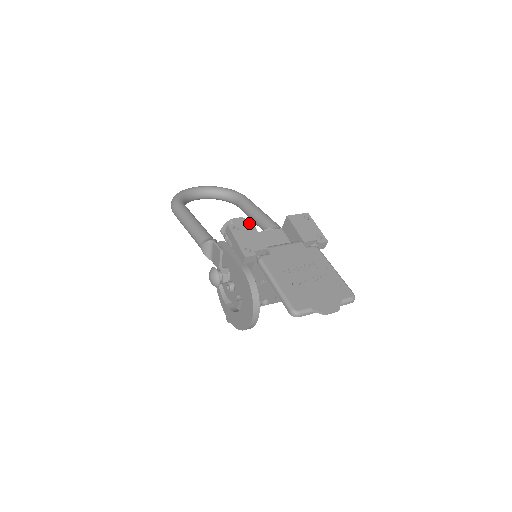
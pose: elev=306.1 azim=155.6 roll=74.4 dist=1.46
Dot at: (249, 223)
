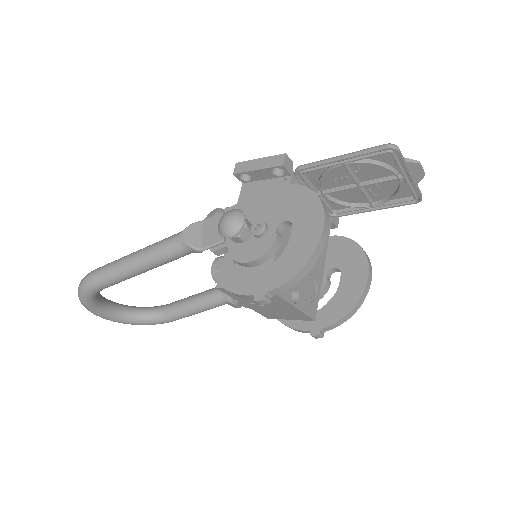
Dot at: occluded
